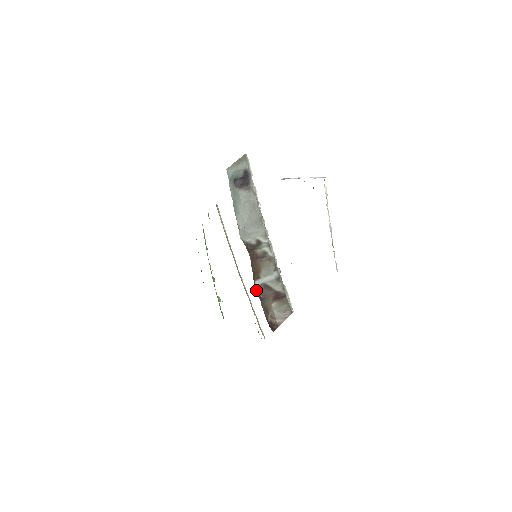
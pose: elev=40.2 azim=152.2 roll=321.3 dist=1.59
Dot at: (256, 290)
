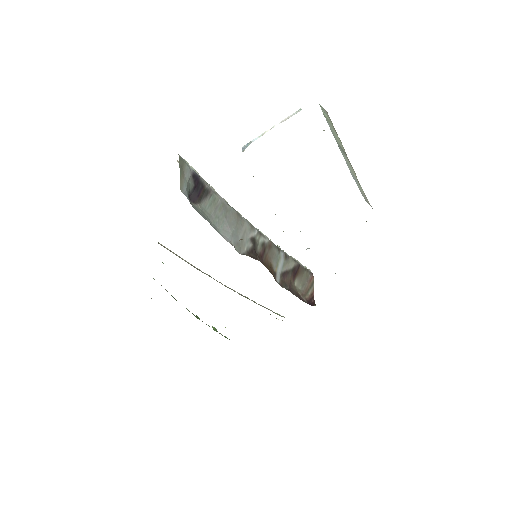
Dot at: (282, 287)
